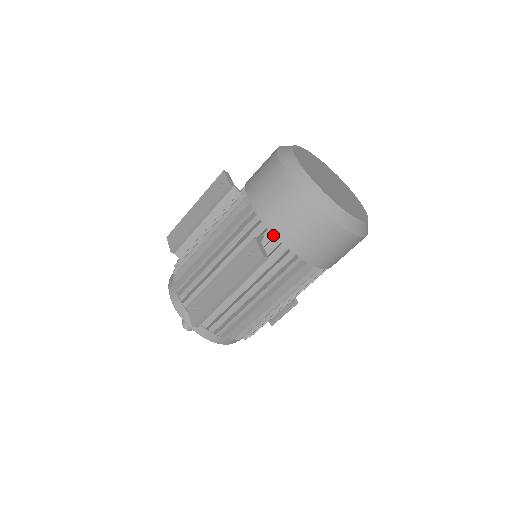
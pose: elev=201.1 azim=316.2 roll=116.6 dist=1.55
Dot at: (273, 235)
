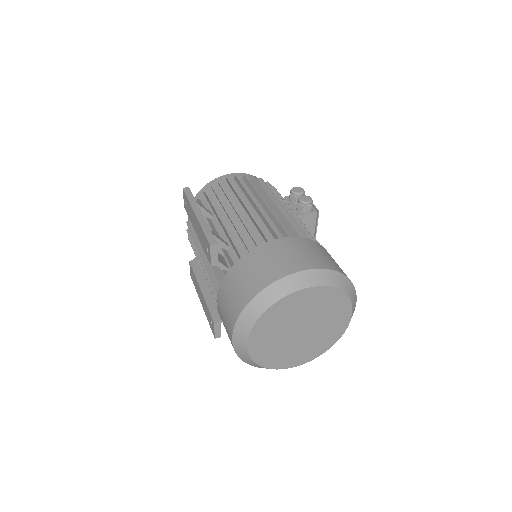
Dot at: occluded
